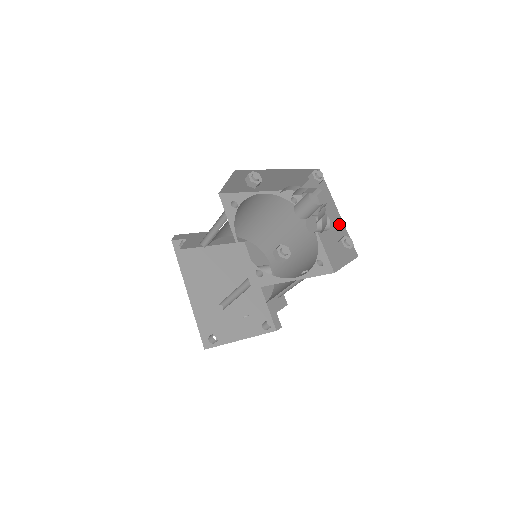
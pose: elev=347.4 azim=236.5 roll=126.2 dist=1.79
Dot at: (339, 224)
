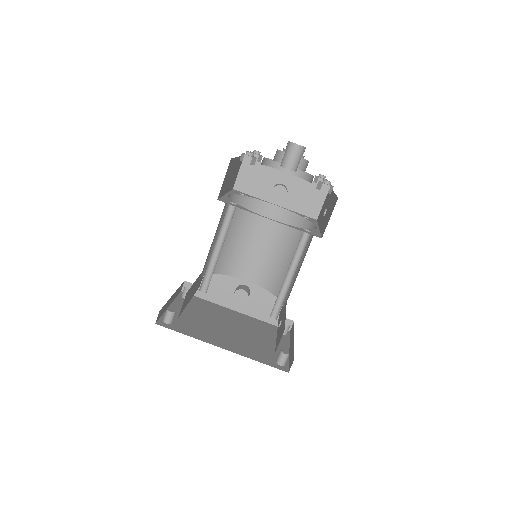
Dot at: (295, 180)
